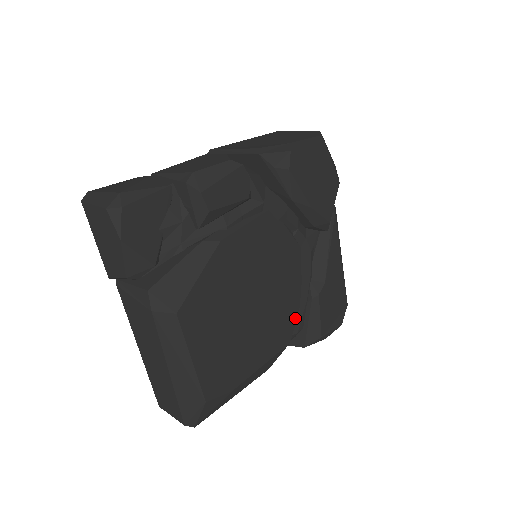
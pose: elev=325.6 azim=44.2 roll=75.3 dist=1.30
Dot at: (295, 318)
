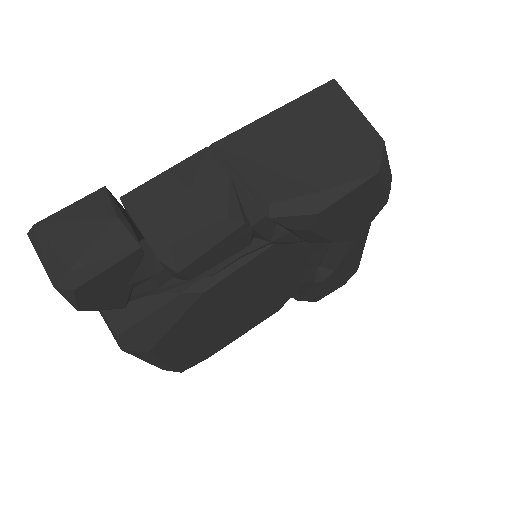
Dot at: (291, 294)
